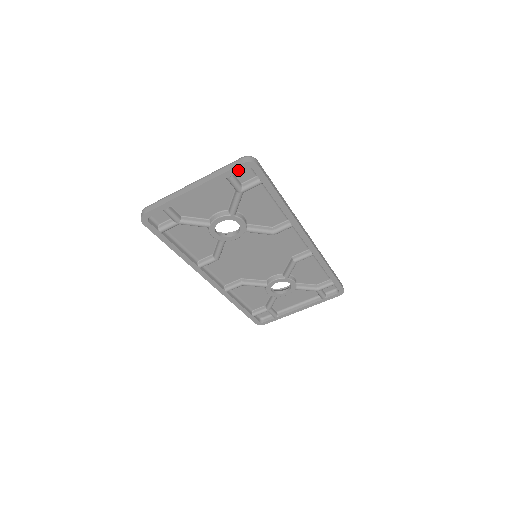
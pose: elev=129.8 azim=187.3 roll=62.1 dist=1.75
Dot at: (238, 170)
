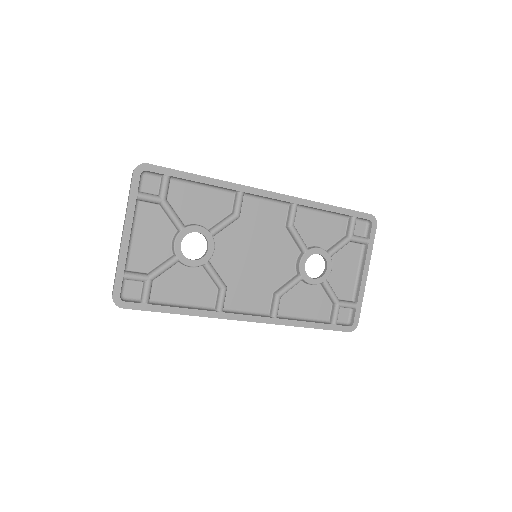
Dot at: (137, 182)
